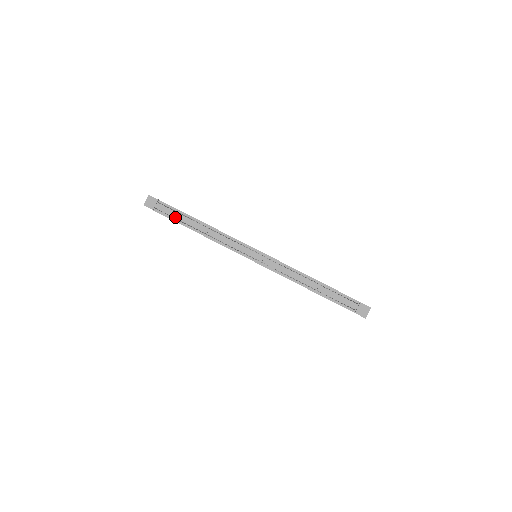
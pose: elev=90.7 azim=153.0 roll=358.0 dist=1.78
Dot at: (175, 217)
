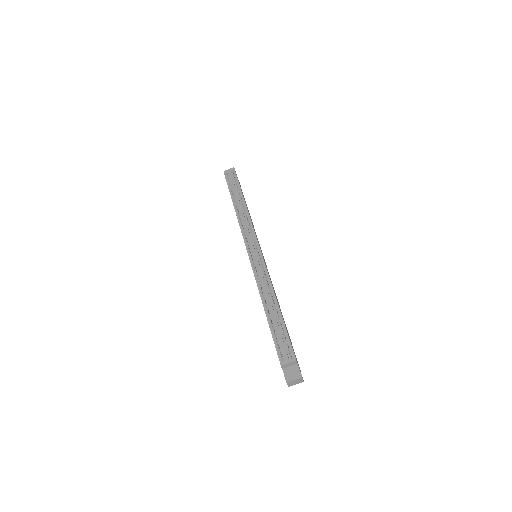
Dot at: (232, 188)
